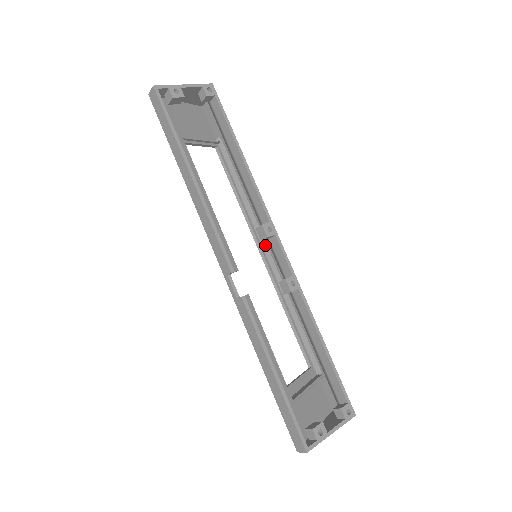
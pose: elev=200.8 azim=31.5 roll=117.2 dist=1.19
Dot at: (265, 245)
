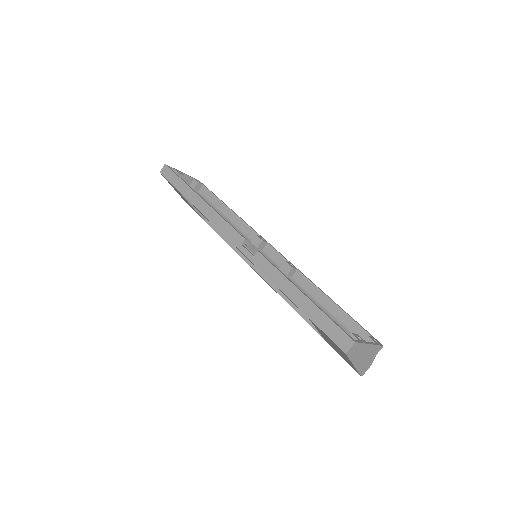
Dot at: occluded
